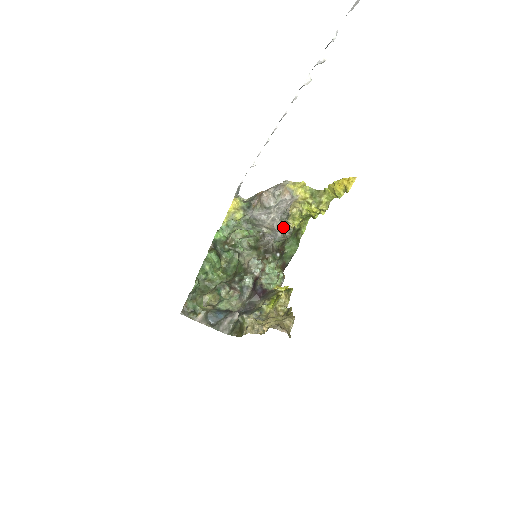
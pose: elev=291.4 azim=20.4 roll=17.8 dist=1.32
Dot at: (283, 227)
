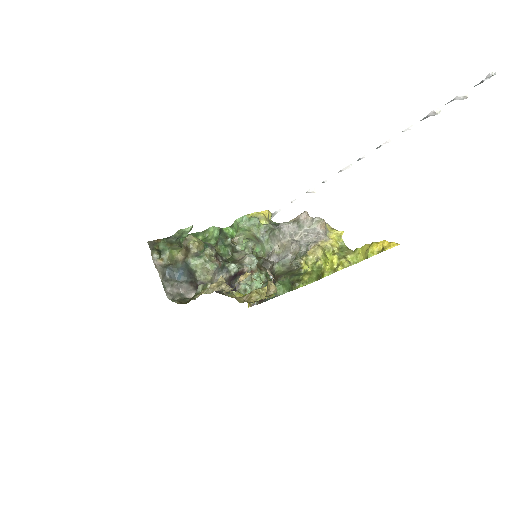
Dot at: (296, 255)
